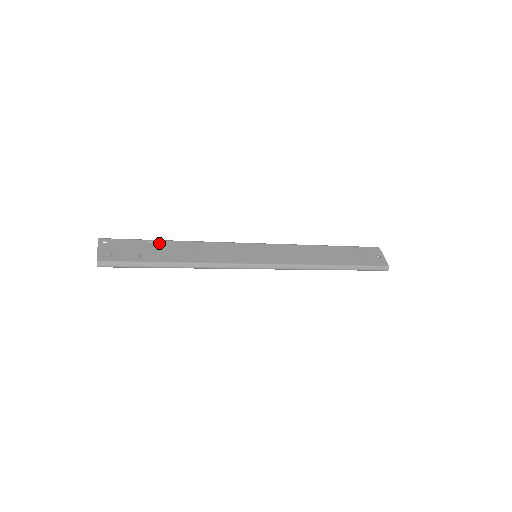
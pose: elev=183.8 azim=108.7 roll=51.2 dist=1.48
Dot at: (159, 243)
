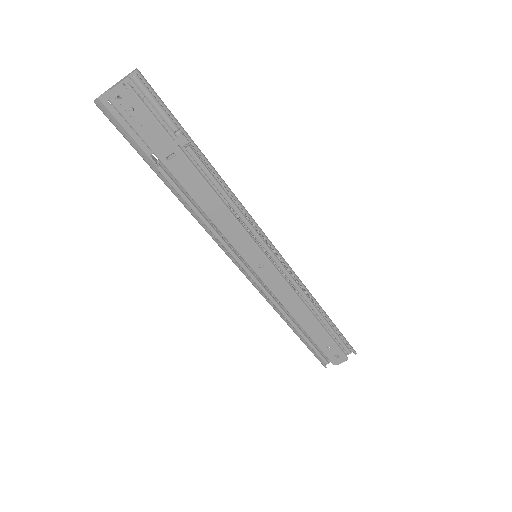
Dot at: occluded
